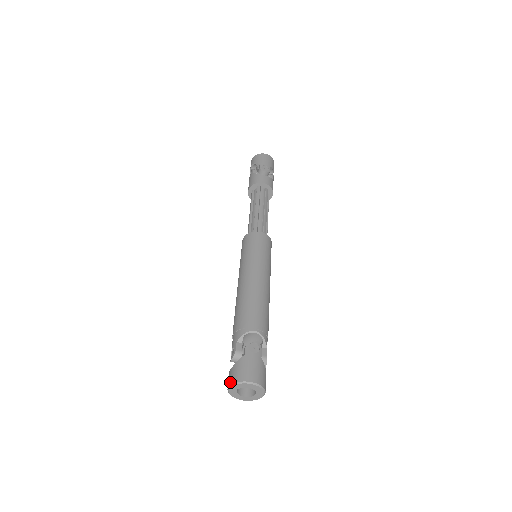
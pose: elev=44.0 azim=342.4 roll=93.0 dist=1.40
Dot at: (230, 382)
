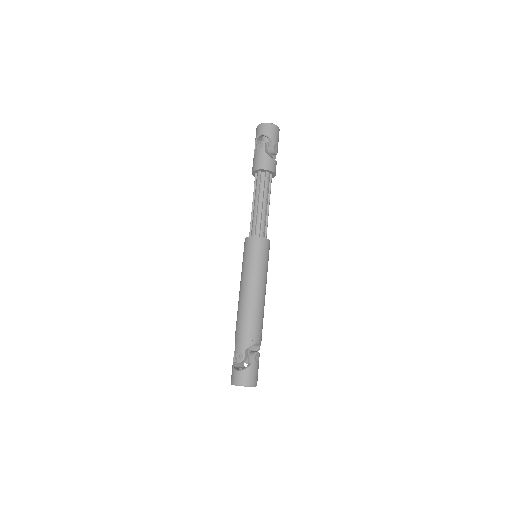
Dot at: (240, 383)
